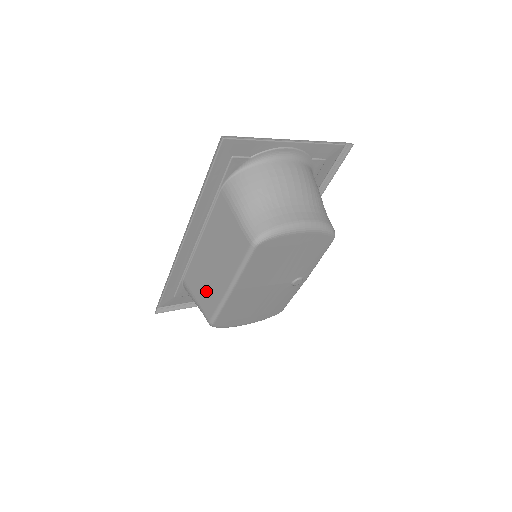
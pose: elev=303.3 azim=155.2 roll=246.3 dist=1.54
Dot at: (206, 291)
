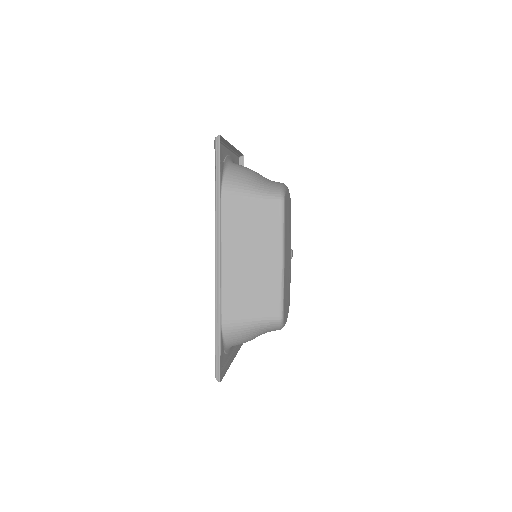
Dot at: (258, 295)
